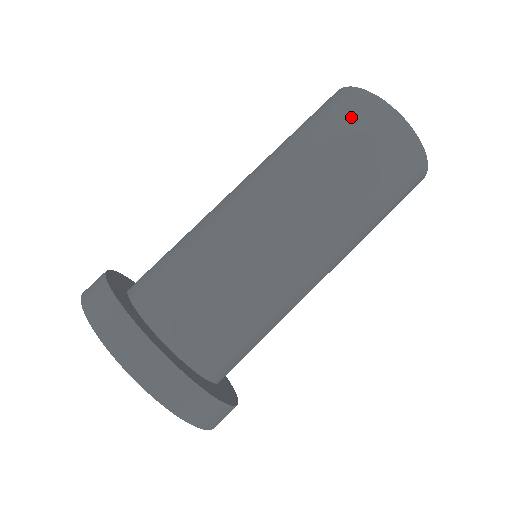
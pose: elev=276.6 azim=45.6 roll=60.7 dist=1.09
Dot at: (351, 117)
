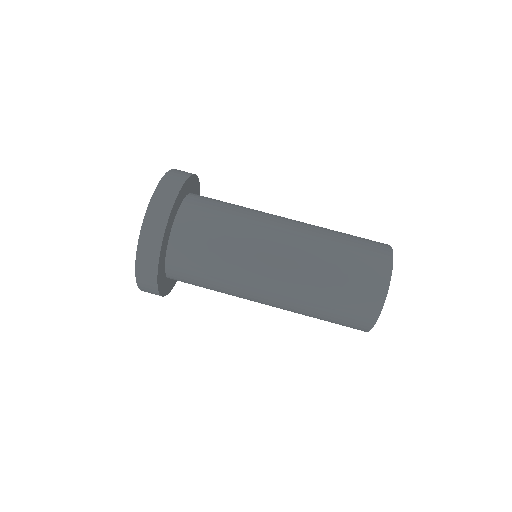
Dot at: (370, 243)
